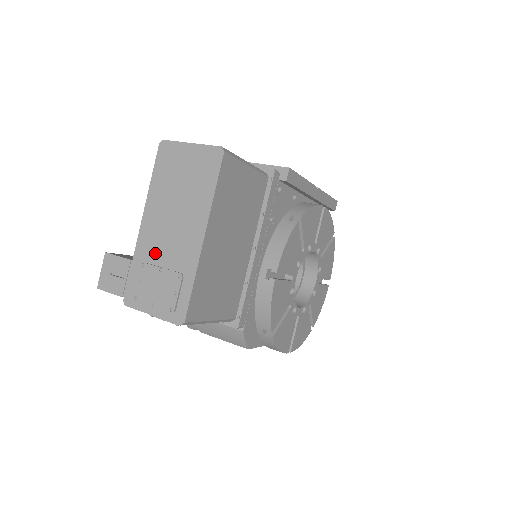
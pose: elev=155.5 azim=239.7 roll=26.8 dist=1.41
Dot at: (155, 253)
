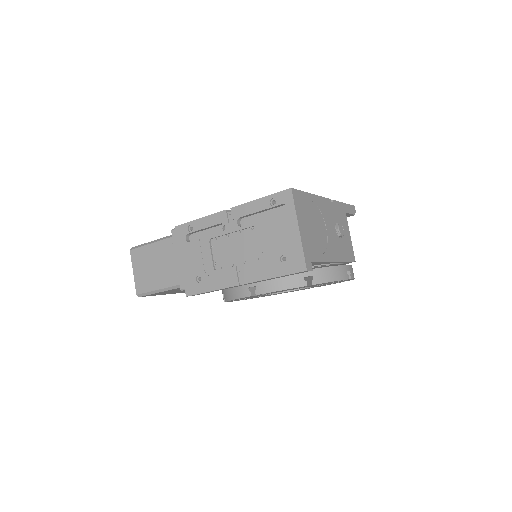
Dot at: occluded
